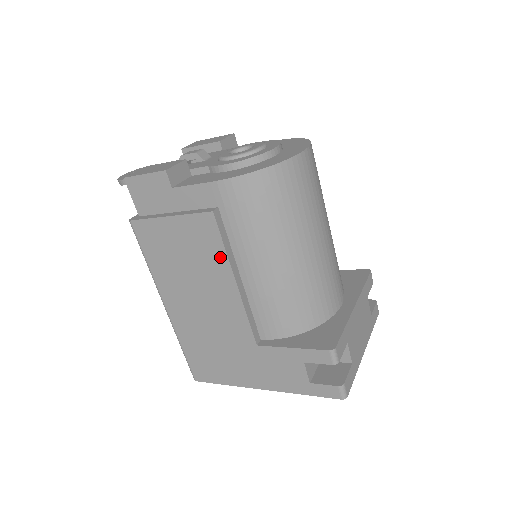
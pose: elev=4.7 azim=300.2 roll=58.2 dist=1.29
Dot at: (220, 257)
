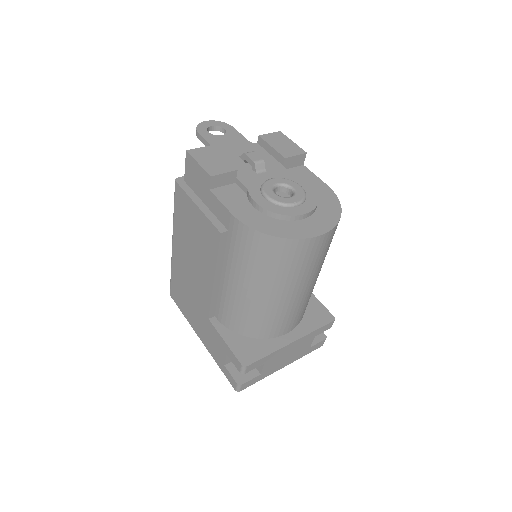
Dot at: (212, 258)
